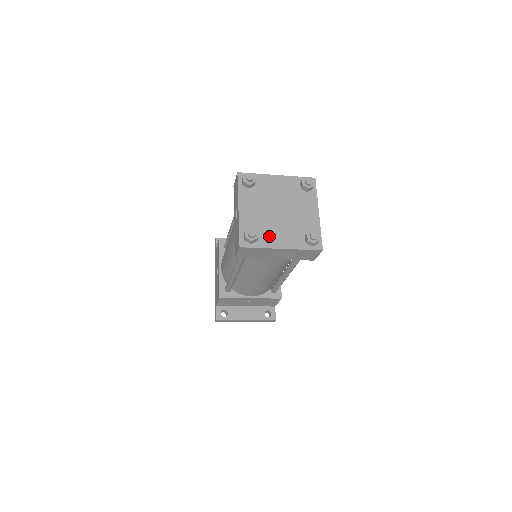
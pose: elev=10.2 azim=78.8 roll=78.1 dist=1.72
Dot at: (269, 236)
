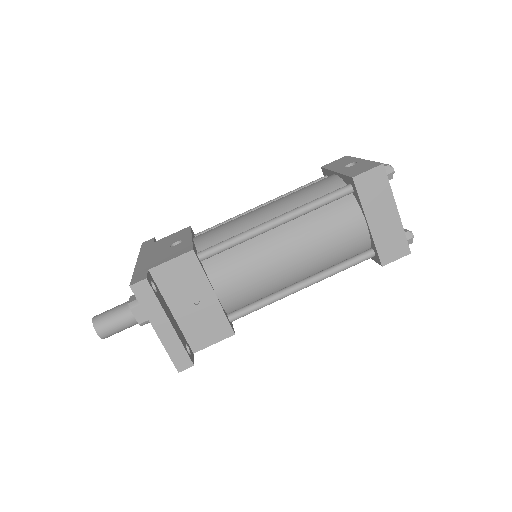
Dot at: occluded
